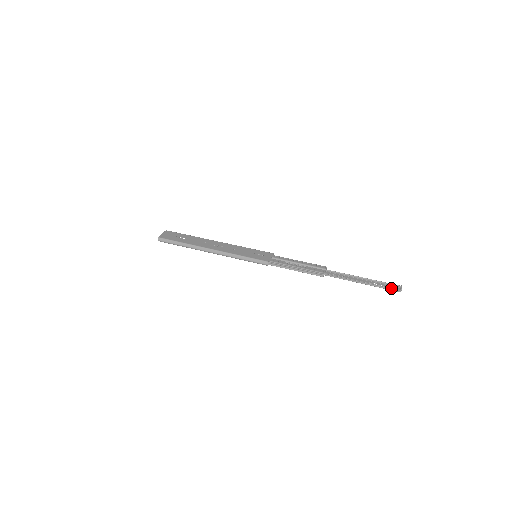
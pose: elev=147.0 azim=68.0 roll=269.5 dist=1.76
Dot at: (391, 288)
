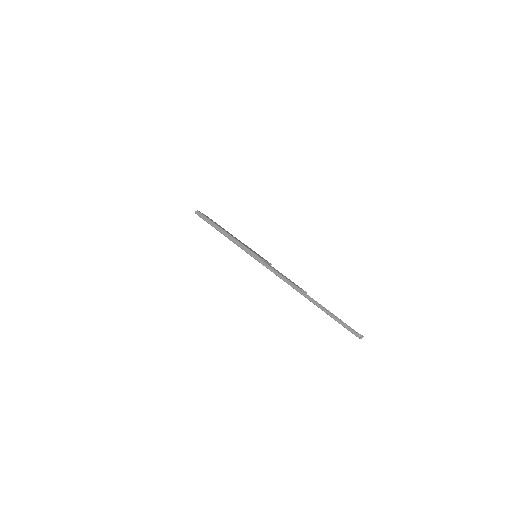
Dot at: (351, 329)
